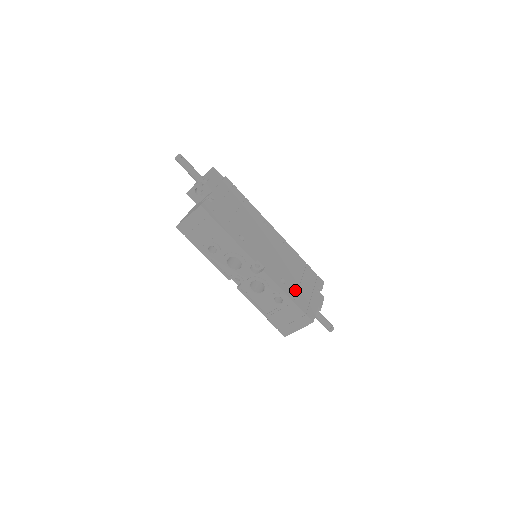
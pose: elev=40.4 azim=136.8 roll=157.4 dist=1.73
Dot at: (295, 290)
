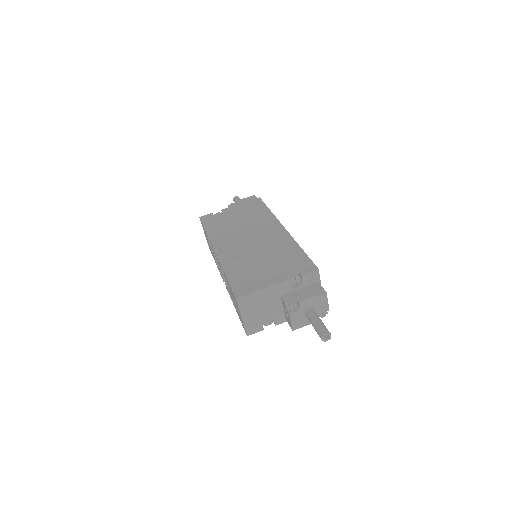
Dot at: (244, 270)
